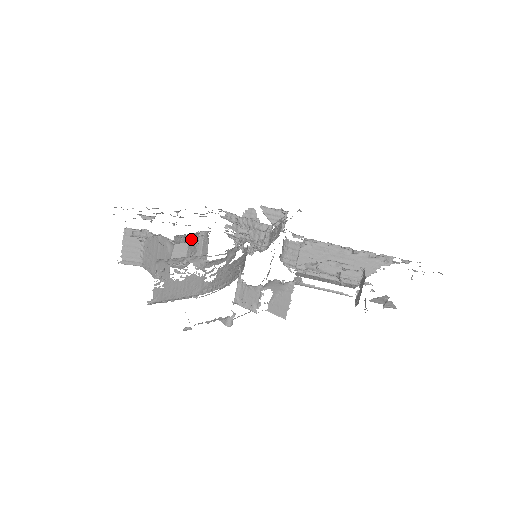
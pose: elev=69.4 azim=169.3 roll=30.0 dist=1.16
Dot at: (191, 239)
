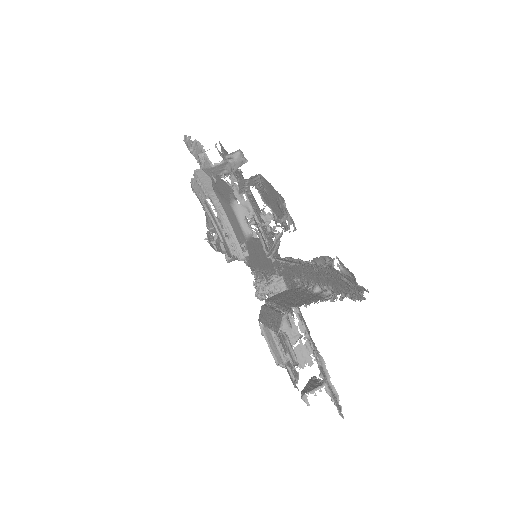
Dot at: occluded
